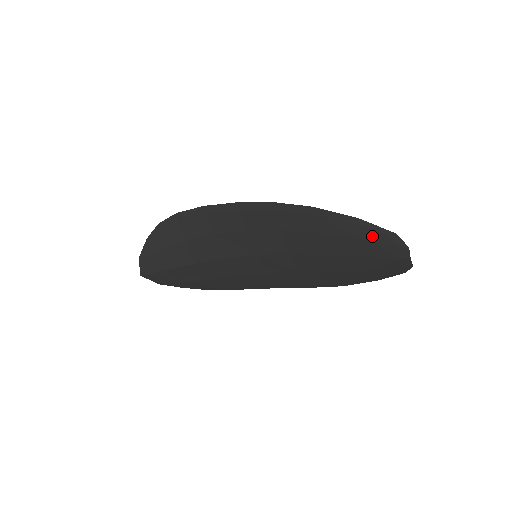
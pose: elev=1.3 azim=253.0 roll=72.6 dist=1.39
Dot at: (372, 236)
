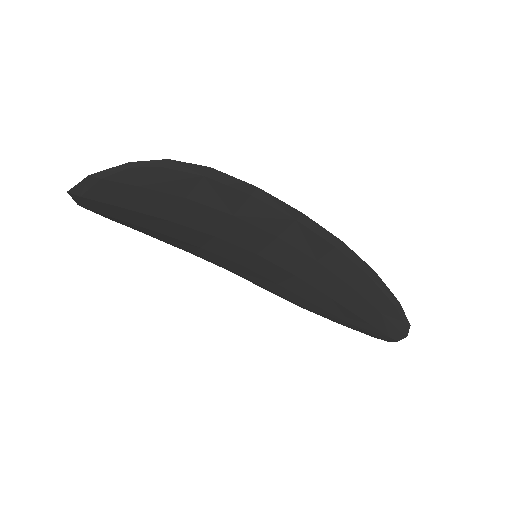
Dot at: (392, 317)
